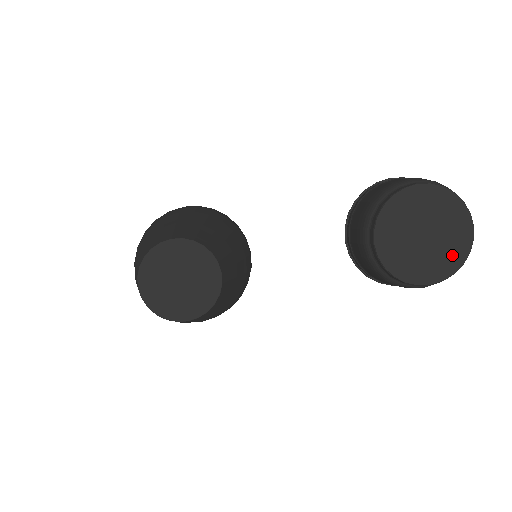
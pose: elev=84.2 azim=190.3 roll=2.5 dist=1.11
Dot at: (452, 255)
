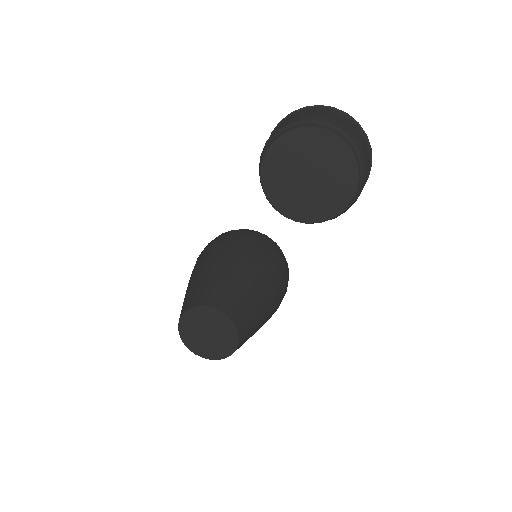
Dot at: (342, 170)
